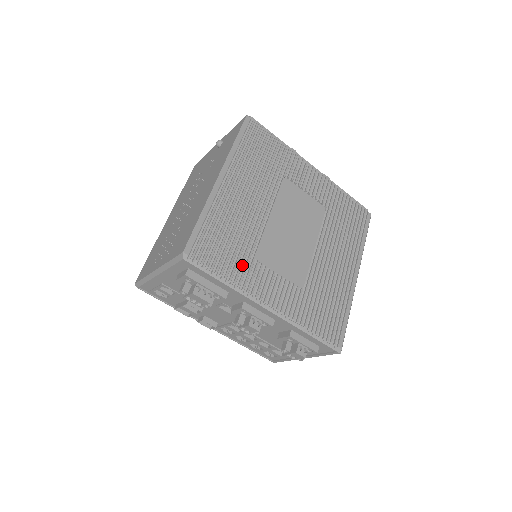
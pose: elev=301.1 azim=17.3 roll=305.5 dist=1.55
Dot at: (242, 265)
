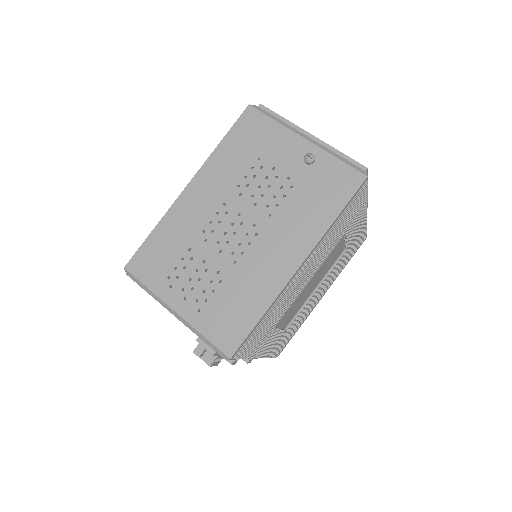
Dot at: occluded
